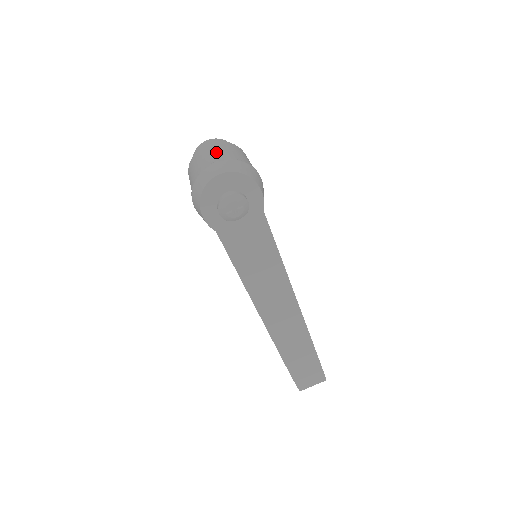
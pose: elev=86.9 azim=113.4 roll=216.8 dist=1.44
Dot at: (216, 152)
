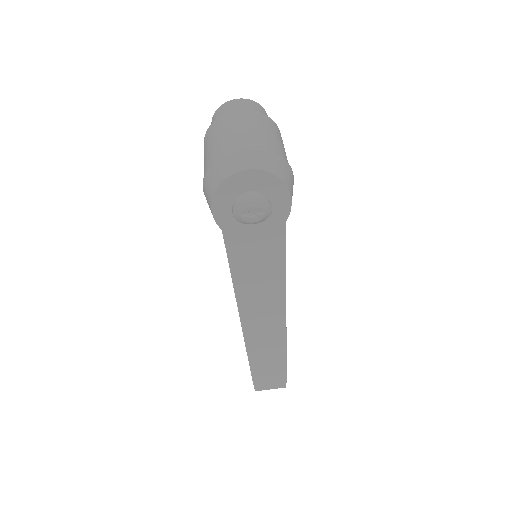
Dot at: (249, 130)
